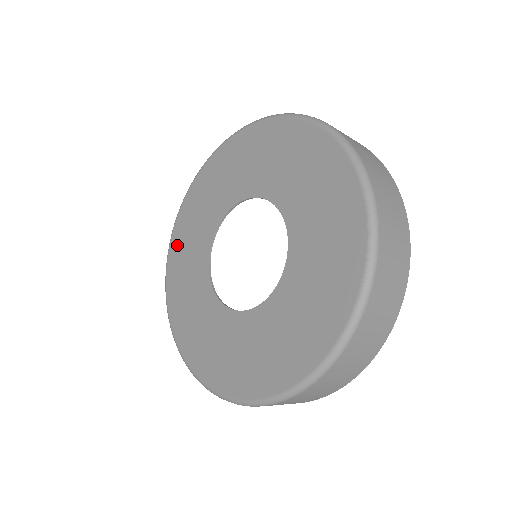
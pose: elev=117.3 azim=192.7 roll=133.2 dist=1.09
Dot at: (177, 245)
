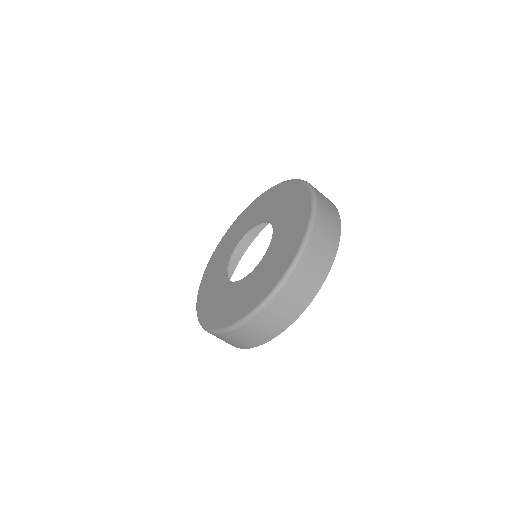
Dot at: (208, 272)
